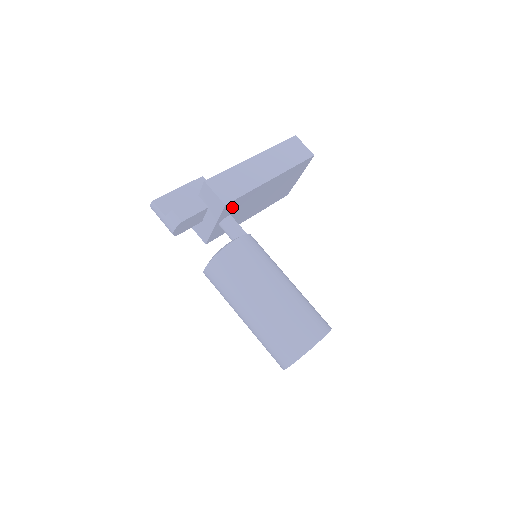
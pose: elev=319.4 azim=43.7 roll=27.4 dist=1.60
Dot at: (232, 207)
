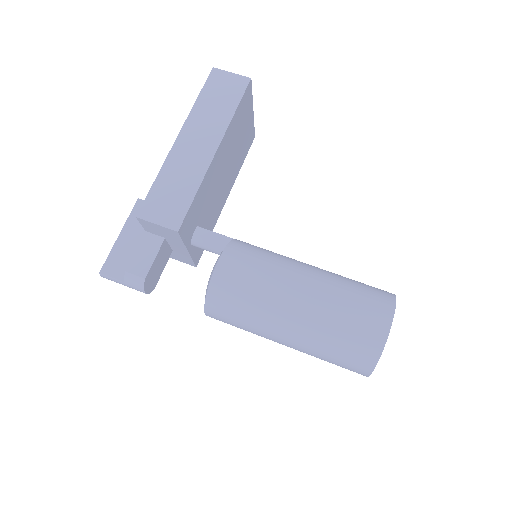
Dot at: (190, 221)
